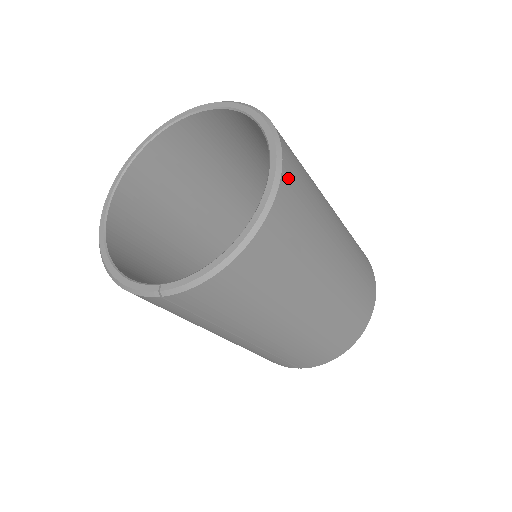
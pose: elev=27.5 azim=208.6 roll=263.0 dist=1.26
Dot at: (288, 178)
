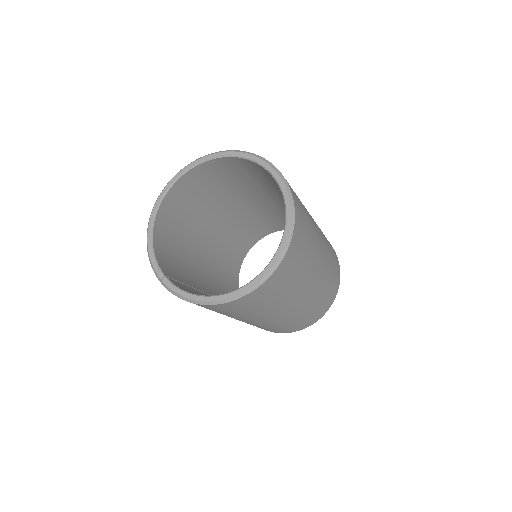
Dot at: (271, 281)
